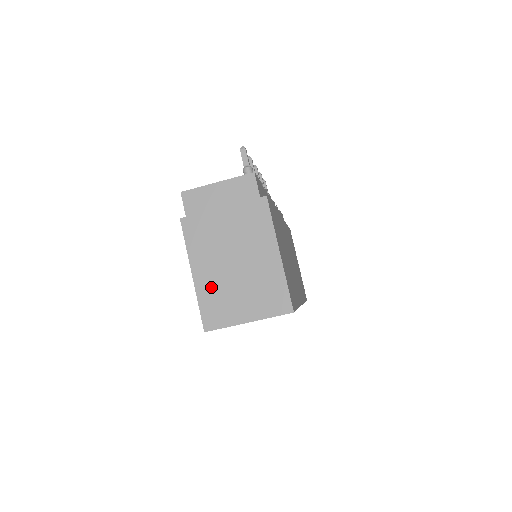
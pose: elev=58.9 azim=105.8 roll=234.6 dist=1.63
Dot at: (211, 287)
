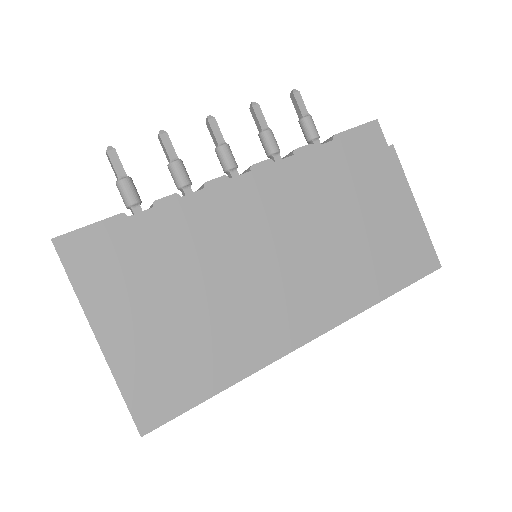
Dot at: occluded
